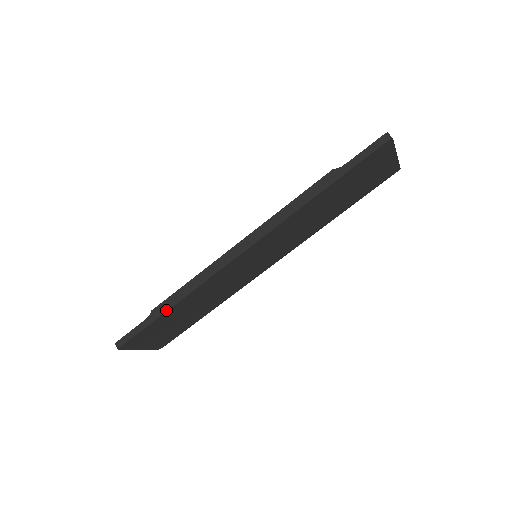
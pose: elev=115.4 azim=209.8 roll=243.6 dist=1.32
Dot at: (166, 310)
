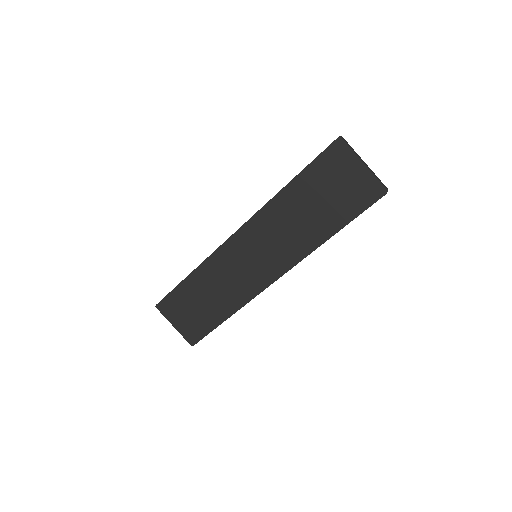
Dot at: (185, 278)
